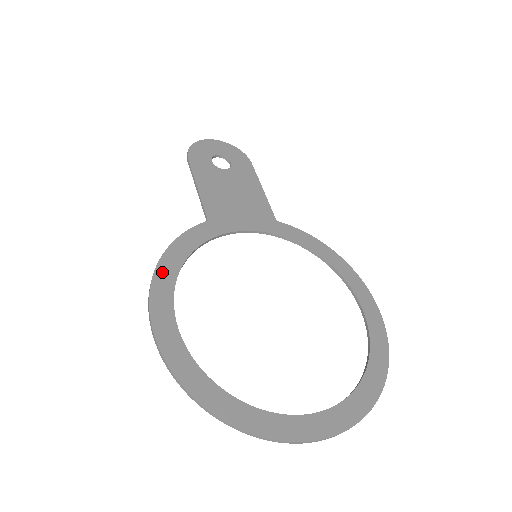
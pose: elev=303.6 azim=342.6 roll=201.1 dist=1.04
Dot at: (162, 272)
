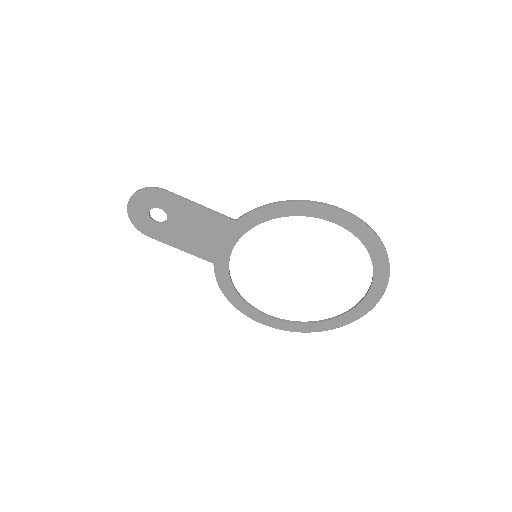
Dot at: (238, 306)
